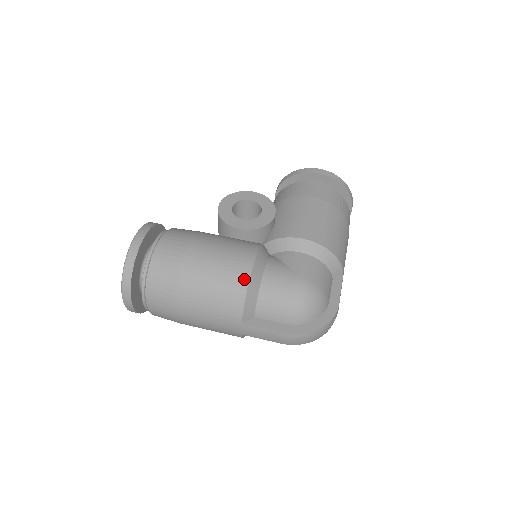
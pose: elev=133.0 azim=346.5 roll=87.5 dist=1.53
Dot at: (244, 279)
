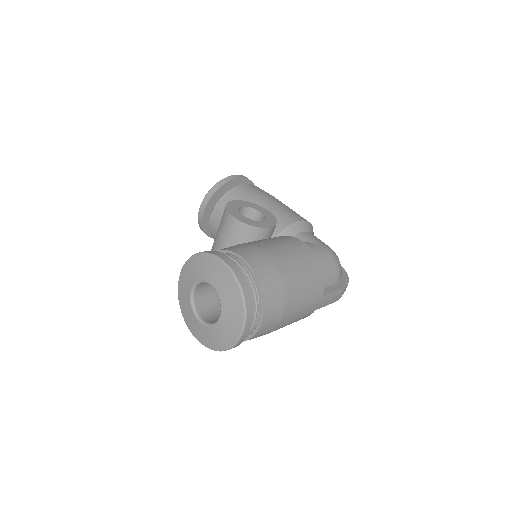
Dot at: (315, 259)
